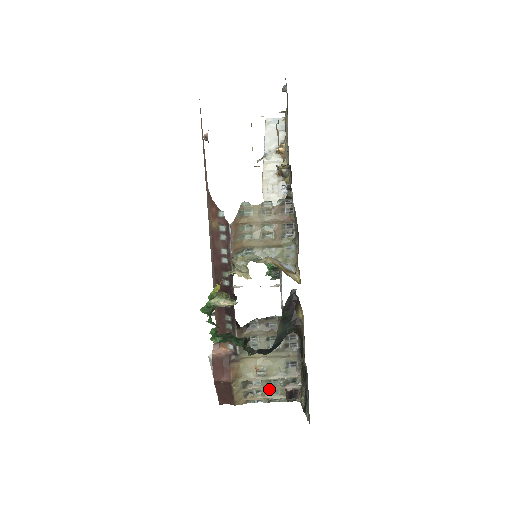
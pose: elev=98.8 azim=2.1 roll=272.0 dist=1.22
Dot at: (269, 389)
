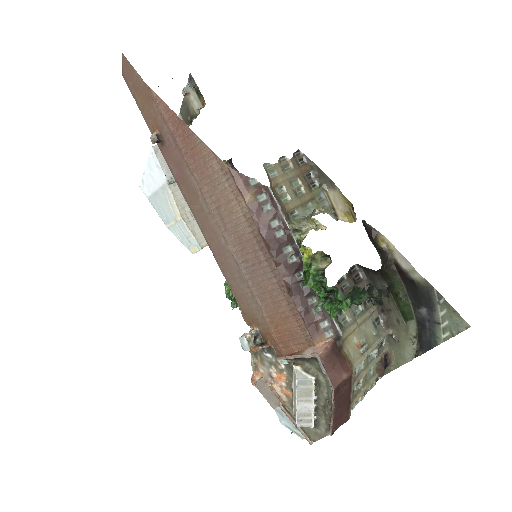
Dot at: (369, 370)
